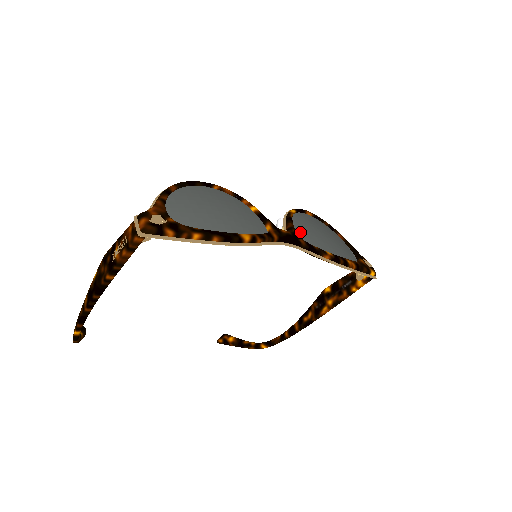
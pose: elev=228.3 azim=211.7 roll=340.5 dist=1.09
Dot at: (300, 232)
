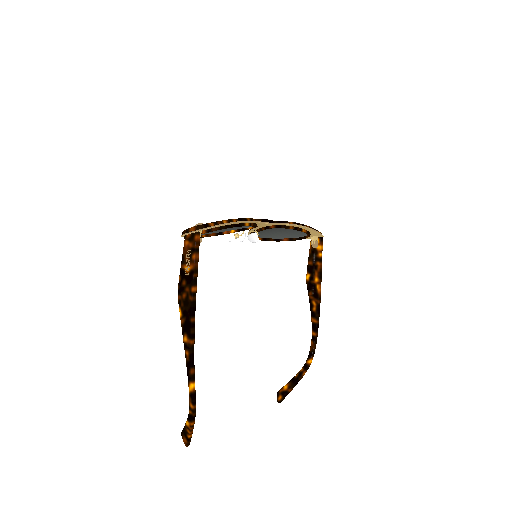
Dot at: occluded
